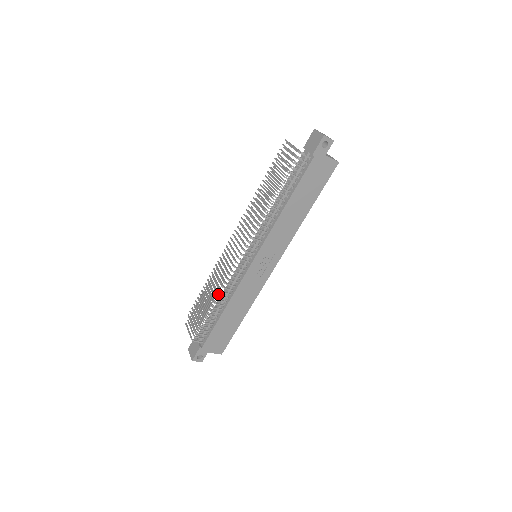
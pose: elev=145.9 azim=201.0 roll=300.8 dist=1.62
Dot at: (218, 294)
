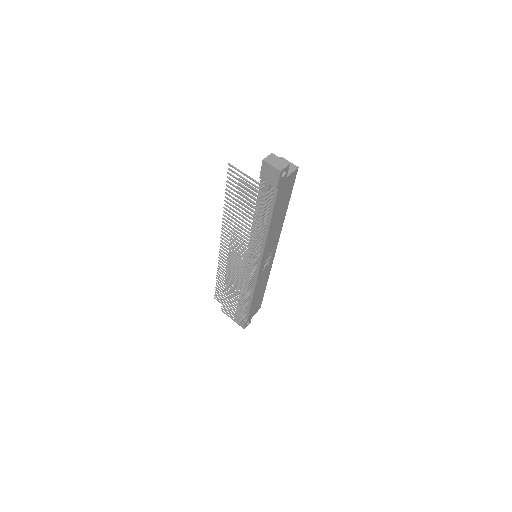
Dot at: (243, 297)
